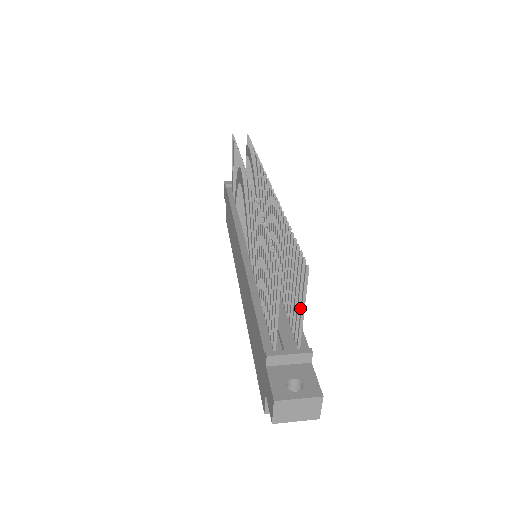
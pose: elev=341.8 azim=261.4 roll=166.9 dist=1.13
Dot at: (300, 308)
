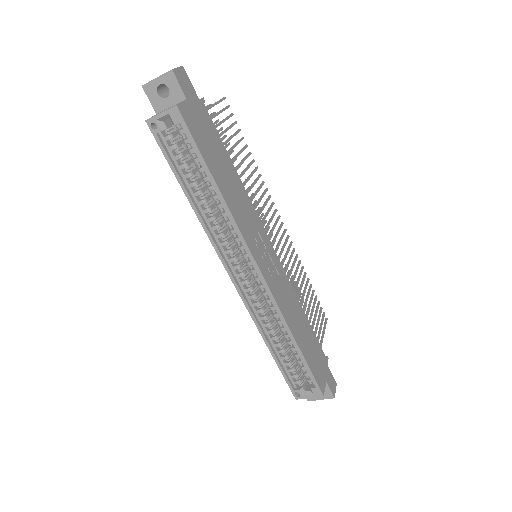
Dot at: (216, 114)
